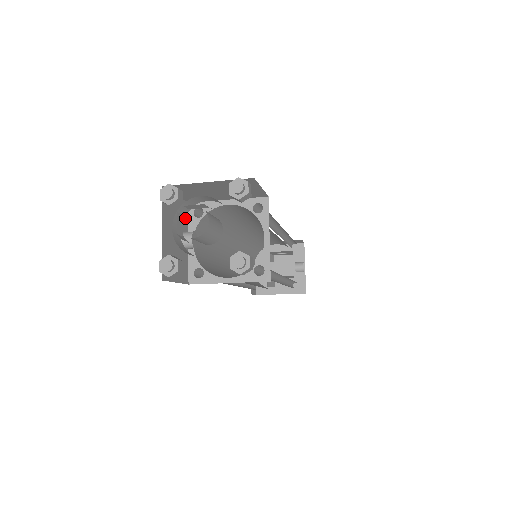
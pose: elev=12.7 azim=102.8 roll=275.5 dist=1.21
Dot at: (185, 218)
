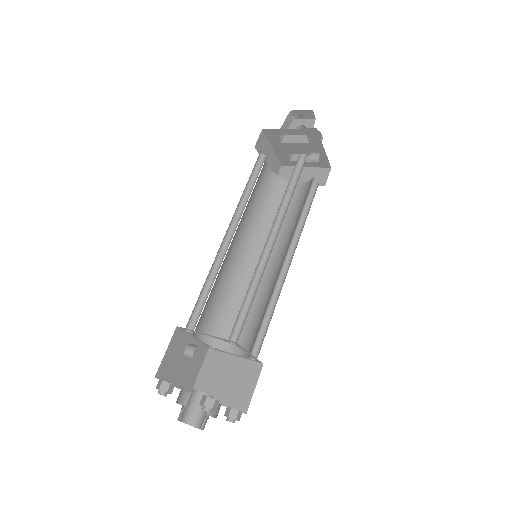
Dot at: (181, 337)
